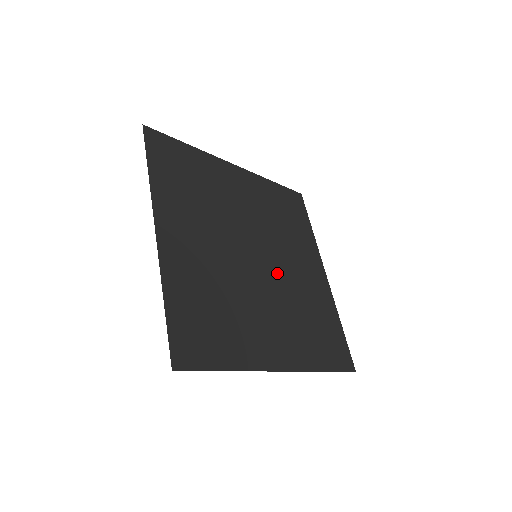
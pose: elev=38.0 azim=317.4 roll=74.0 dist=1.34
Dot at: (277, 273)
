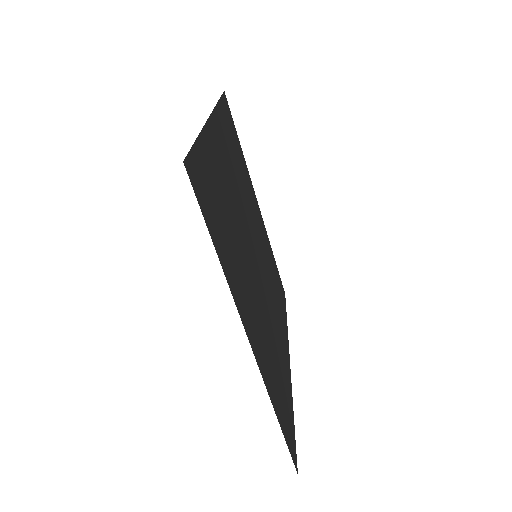
Dot at: (264, 292)
